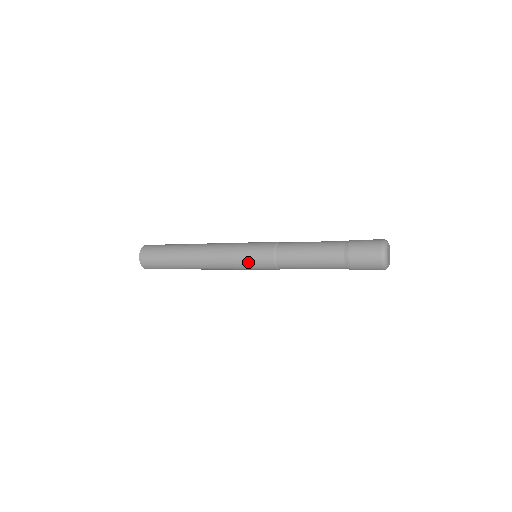
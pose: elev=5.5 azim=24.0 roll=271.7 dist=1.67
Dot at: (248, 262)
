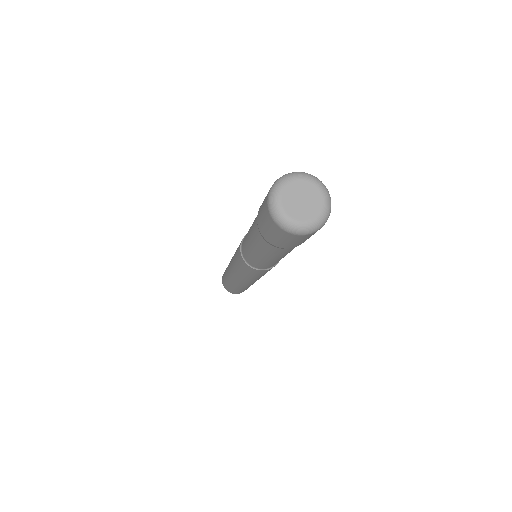
Dot at: (237, 263)
